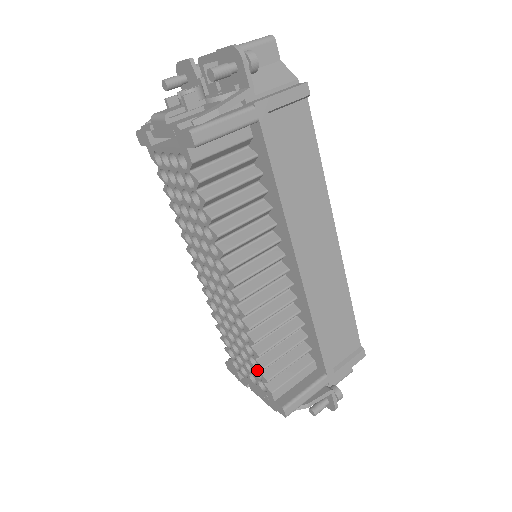
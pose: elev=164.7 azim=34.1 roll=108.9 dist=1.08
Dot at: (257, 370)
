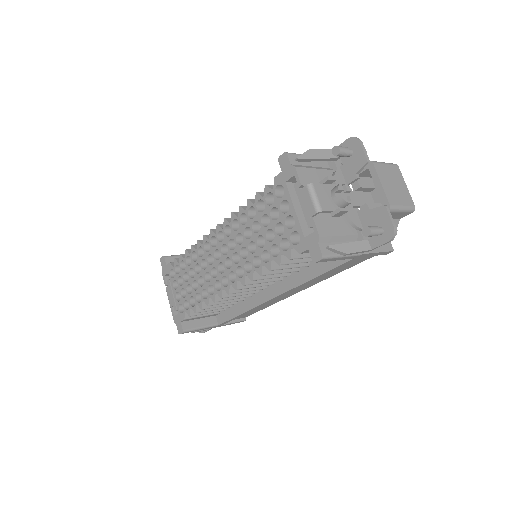
Dot at: (190, 305)
